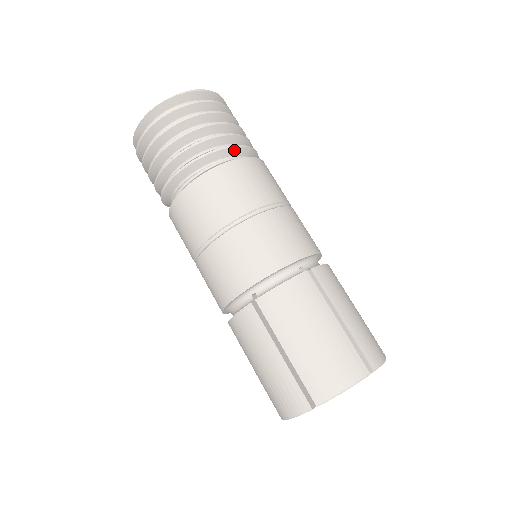
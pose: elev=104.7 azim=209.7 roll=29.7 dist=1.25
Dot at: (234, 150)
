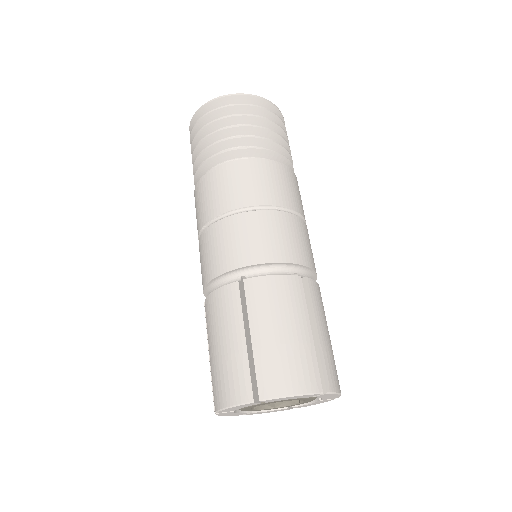
Dot at: (228, 154)
